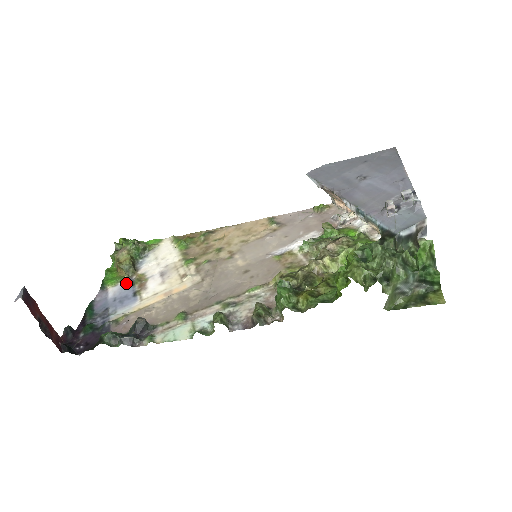
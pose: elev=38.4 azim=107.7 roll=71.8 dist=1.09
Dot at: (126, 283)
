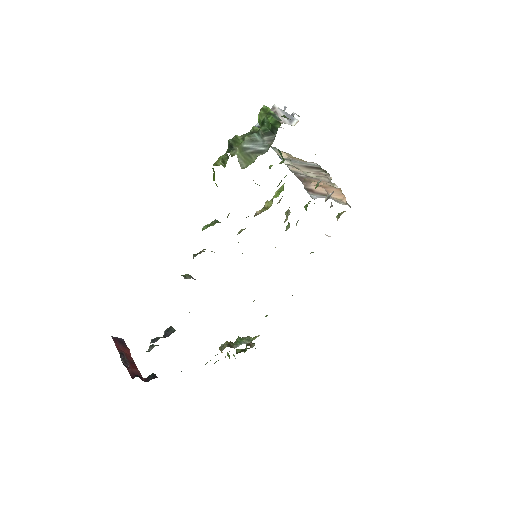
Dot at: occluded
